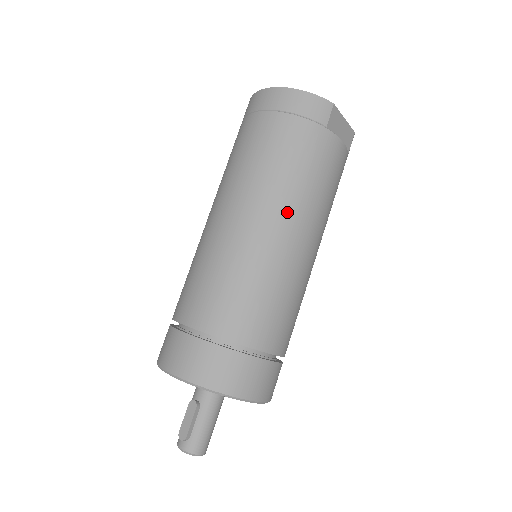
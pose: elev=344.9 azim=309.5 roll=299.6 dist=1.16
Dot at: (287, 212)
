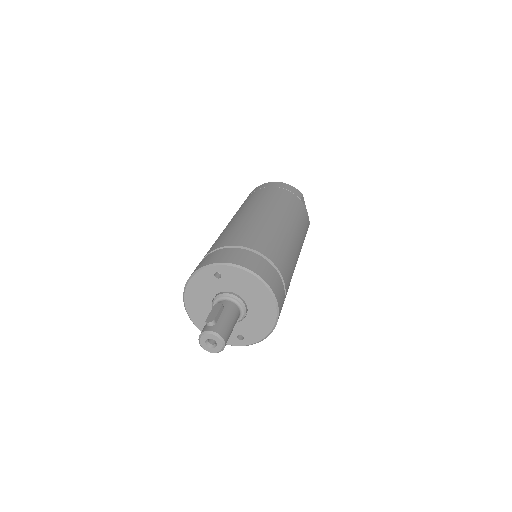
Dot at: (285, 217)
